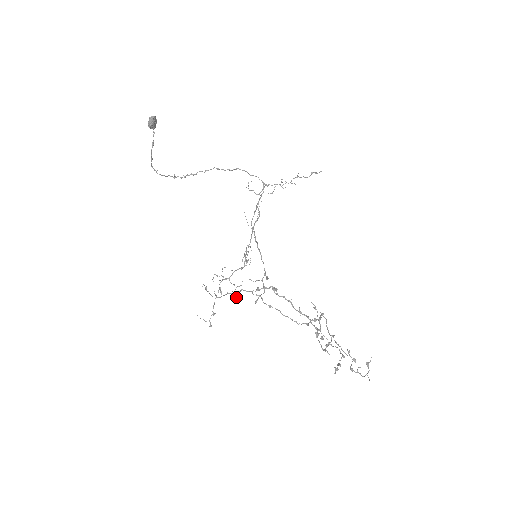
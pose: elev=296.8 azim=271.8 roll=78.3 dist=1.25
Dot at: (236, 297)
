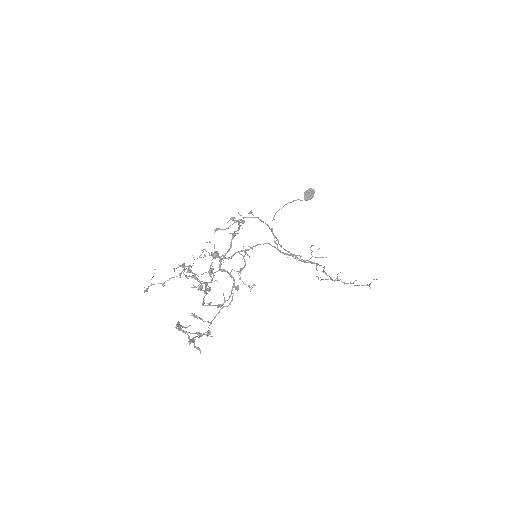
Dot at: (197, 275)
